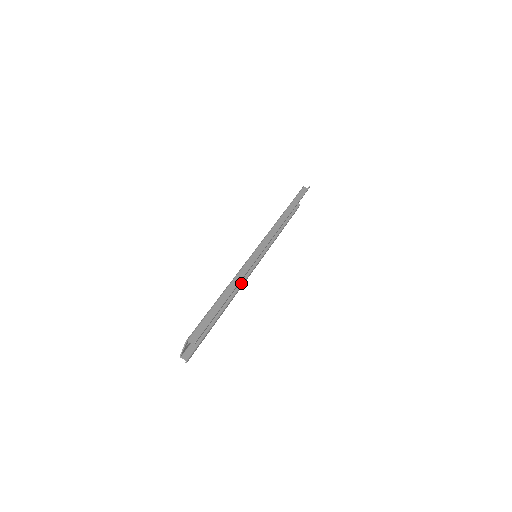
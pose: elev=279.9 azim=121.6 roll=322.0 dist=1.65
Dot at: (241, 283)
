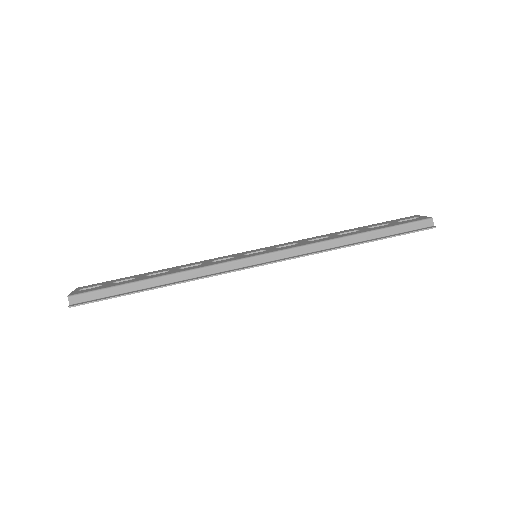
Dot at: occluded
